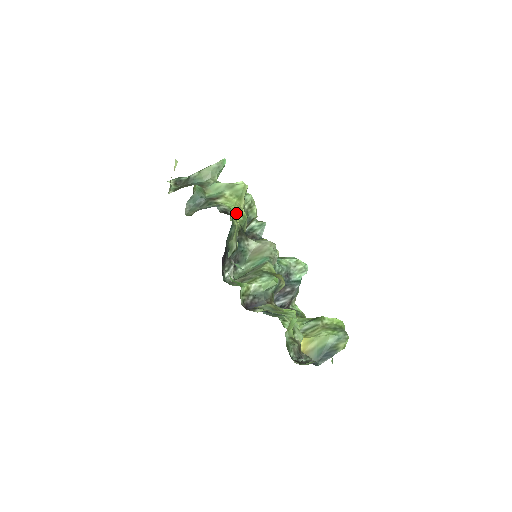
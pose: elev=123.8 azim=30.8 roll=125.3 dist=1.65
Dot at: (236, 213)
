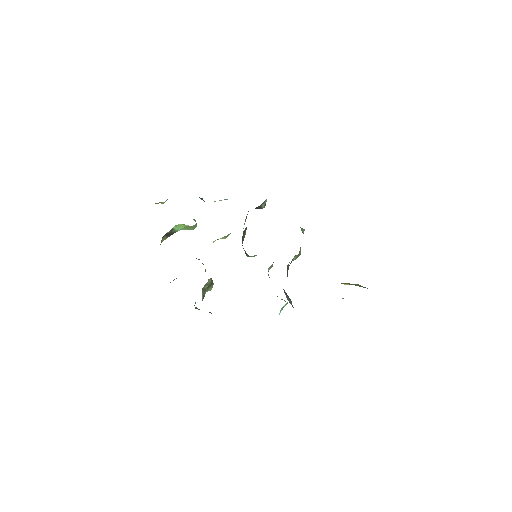
Dot at: occluded
